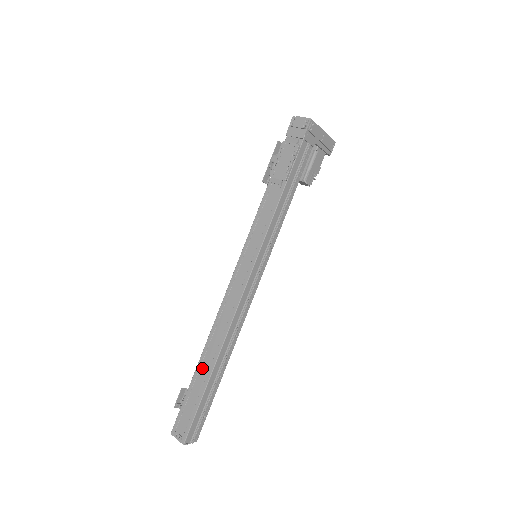
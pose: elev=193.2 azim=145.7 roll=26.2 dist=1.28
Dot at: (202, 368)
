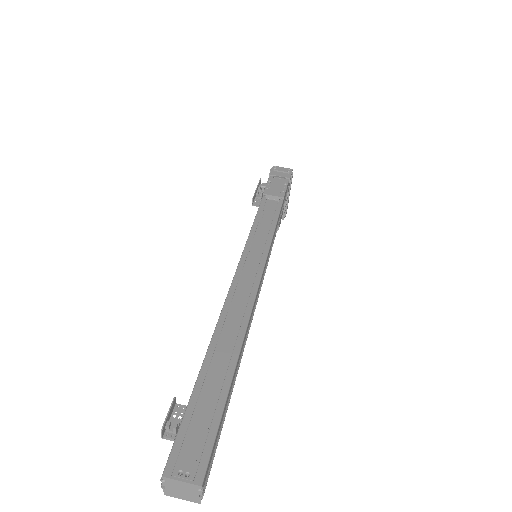
Dot at: (216, 359)
